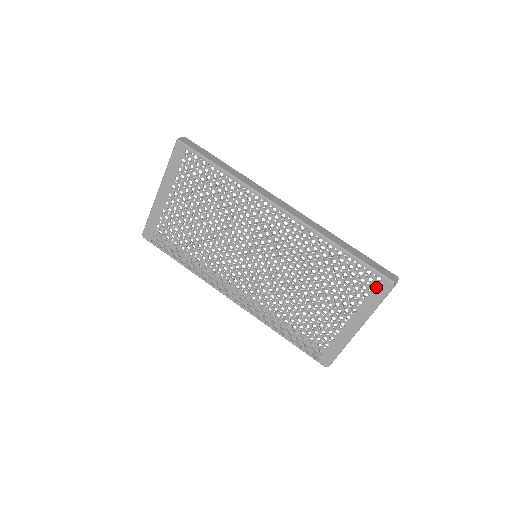
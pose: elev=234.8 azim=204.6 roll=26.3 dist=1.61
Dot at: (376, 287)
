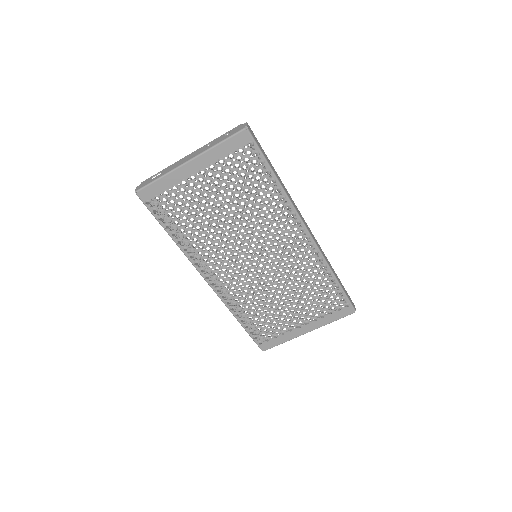
Dot at: (341, 310)
